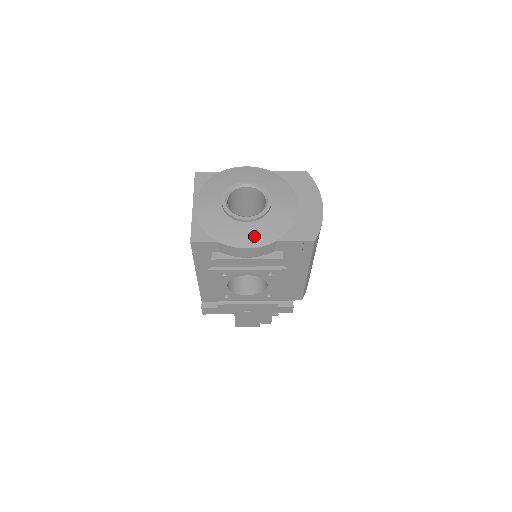
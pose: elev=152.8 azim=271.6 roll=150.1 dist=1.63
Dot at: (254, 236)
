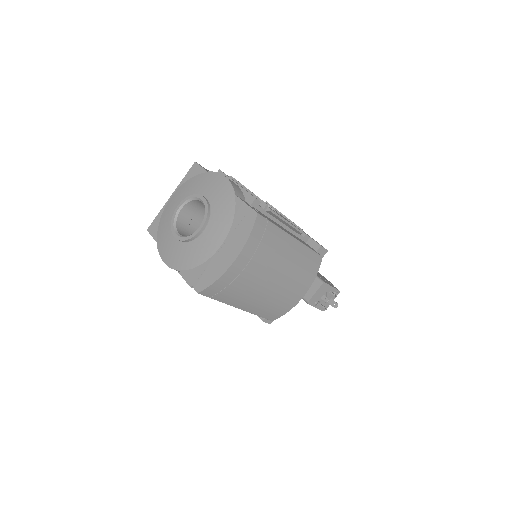
Dot at: (172, 255)
